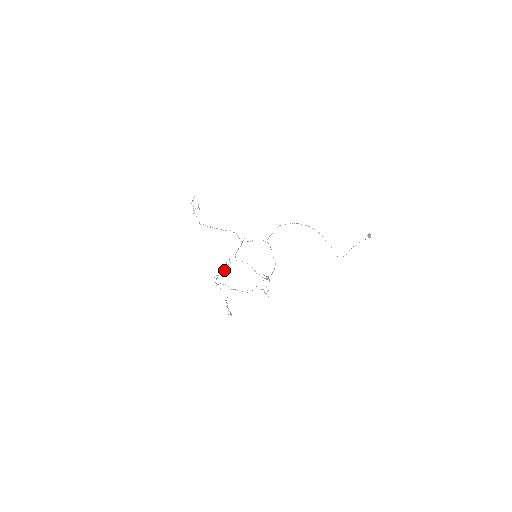
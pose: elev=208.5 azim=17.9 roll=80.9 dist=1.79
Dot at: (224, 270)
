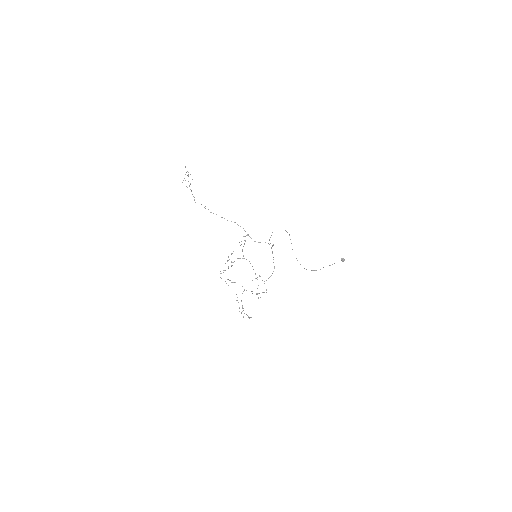
Dot at: (231, 265)
